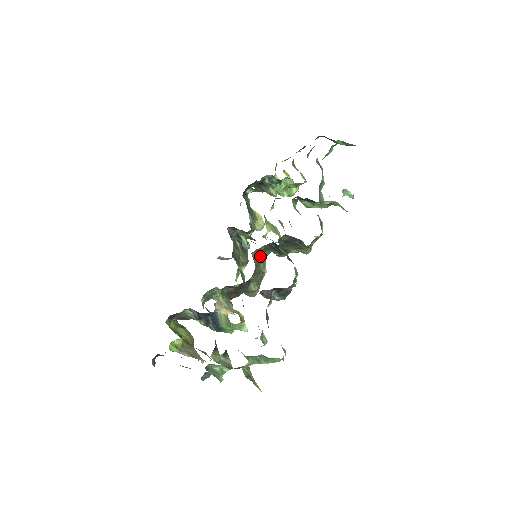
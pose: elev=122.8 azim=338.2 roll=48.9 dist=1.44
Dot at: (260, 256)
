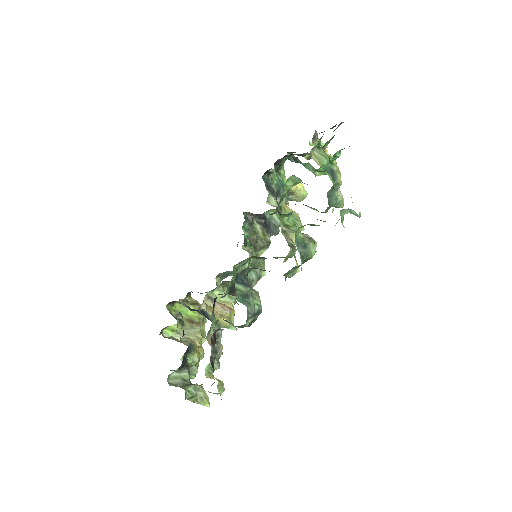
Dot at: (253, 262)
